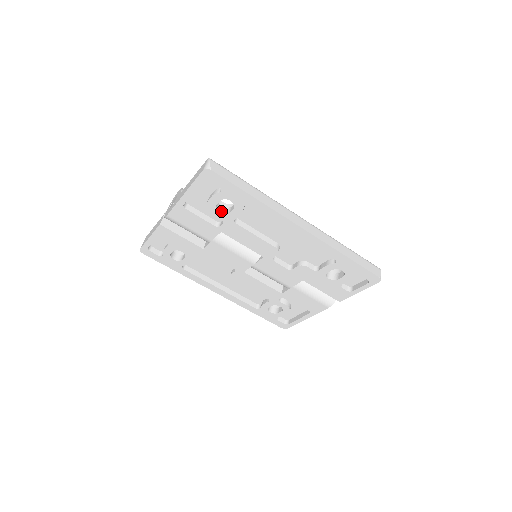
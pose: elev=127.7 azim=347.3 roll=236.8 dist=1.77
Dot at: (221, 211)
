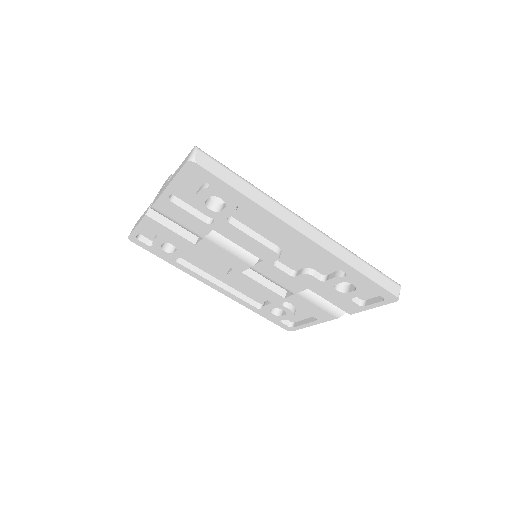
Dot at: (212, 208)
